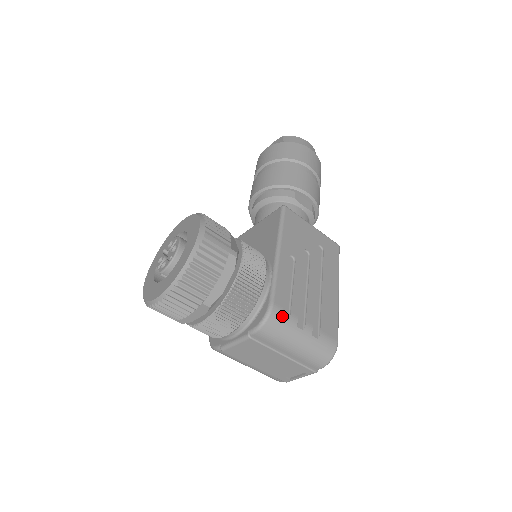
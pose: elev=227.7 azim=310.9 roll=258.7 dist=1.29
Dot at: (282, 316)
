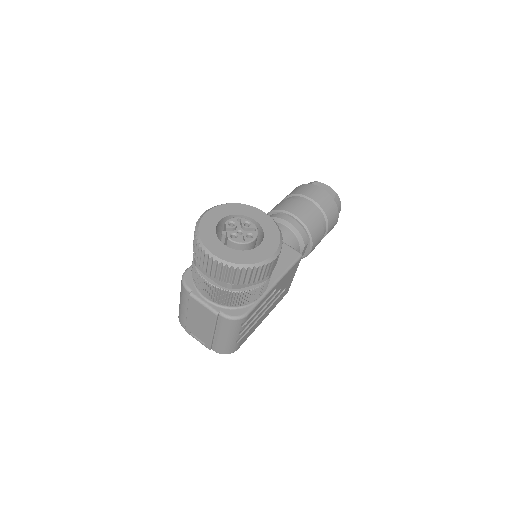
Dot at: (243, 323)
